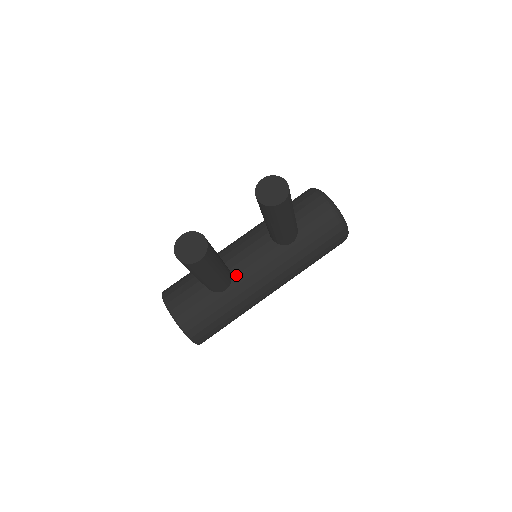
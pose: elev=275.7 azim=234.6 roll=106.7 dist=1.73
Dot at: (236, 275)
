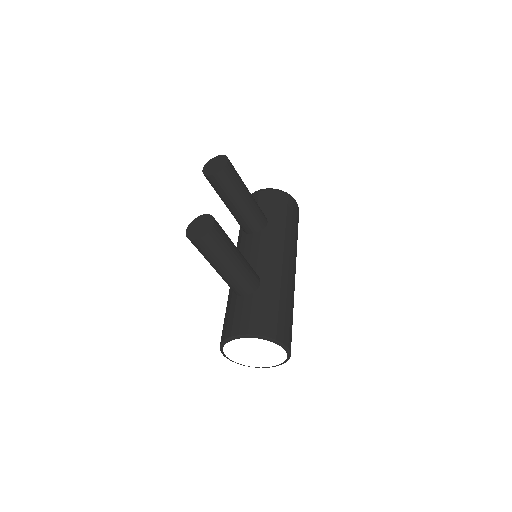
Dot at: (256, 269)
